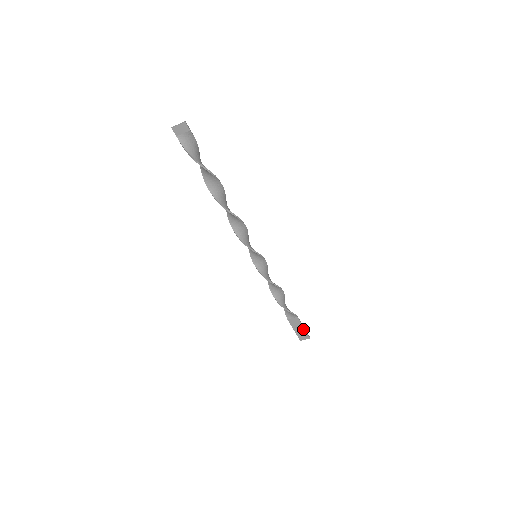
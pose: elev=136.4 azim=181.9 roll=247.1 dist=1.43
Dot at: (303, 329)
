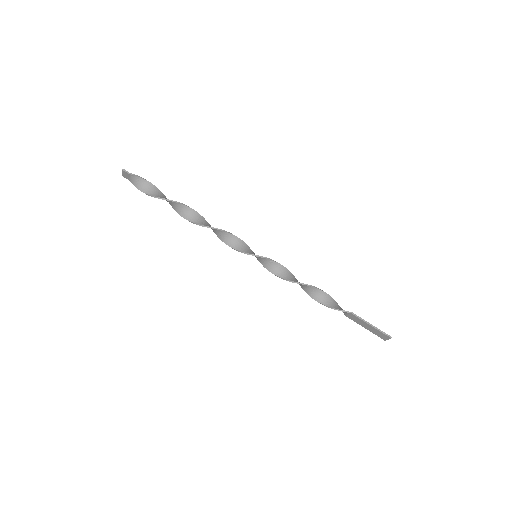
Dot at: (372, 327)
